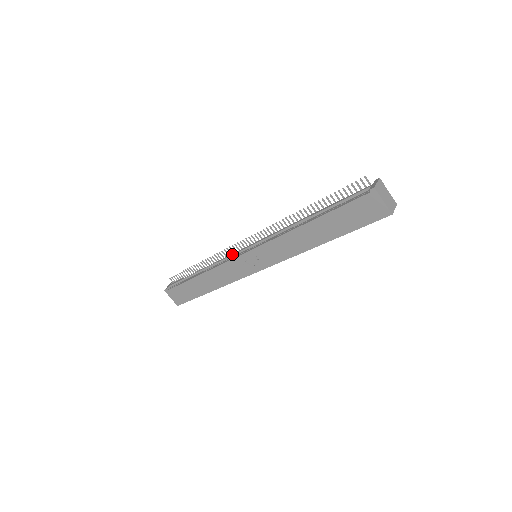
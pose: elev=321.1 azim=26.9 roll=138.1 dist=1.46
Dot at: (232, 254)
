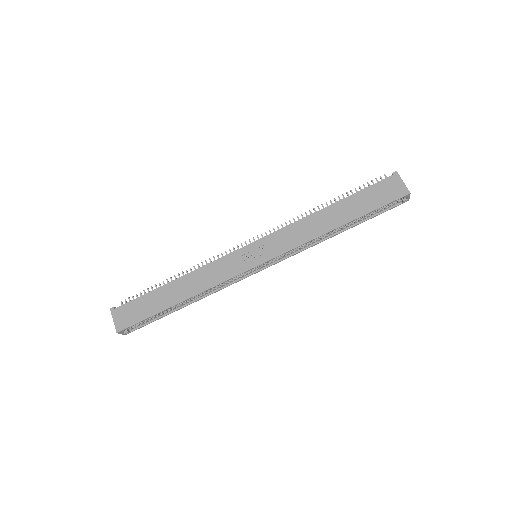
Dot at: occluded
